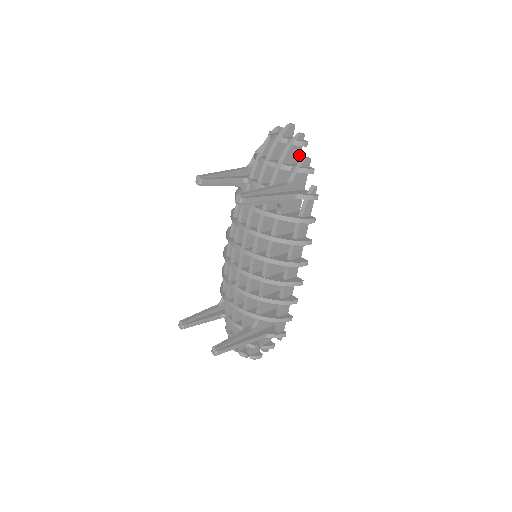
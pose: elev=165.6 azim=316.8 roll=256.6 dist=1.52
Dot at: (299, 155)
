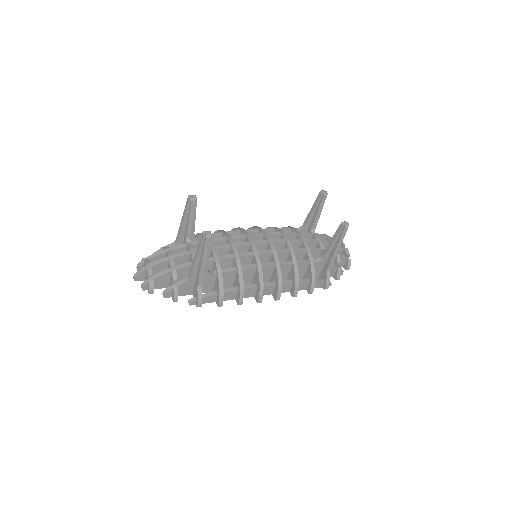
Dot at: occluded
